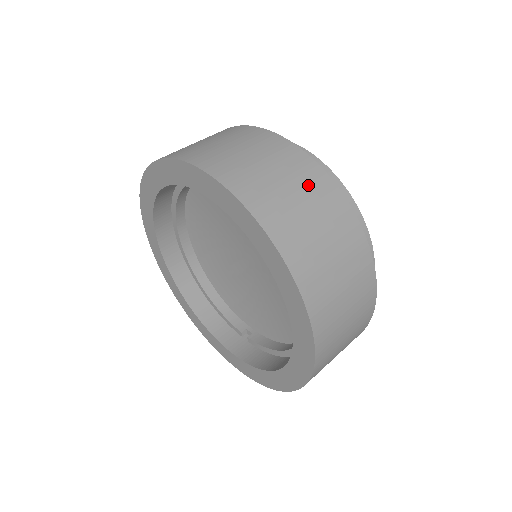
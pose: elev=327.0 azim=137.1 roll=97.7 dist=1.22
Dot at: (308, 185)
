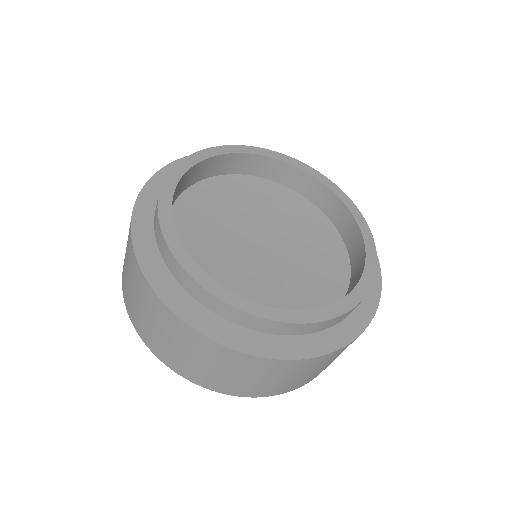
Dot at: (257, 370)
